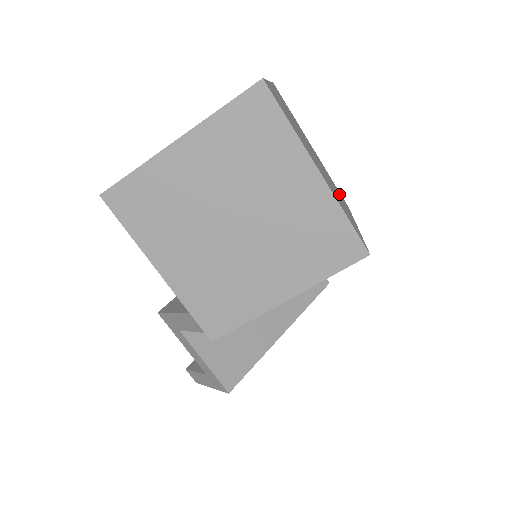
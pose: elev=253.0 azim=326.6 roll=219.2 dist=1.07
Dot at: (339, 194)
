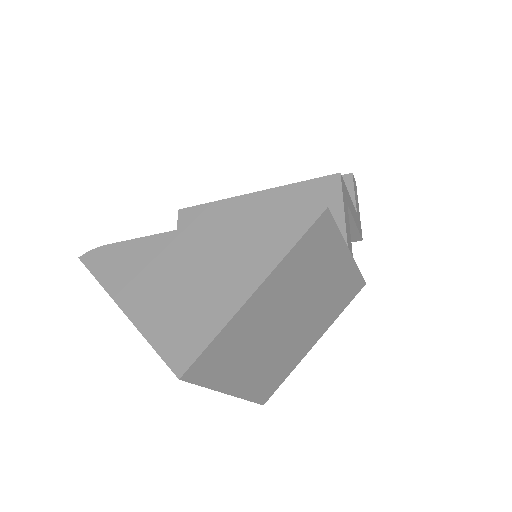
Dot at: (332, 307)
